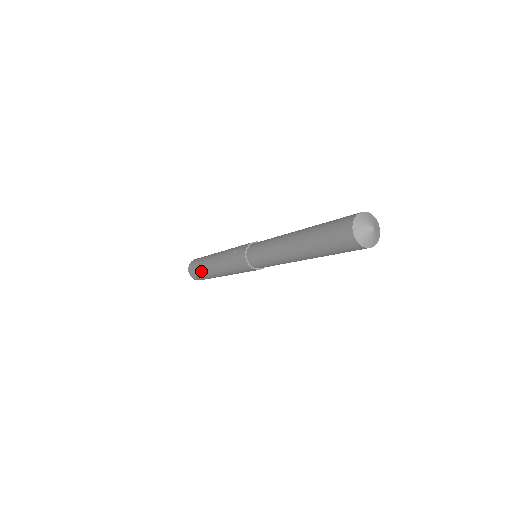
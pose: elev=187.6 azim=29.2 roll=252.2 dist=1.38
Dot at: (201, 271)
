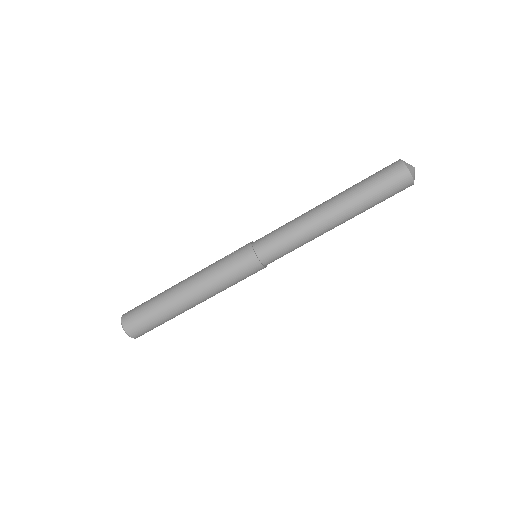
Dot at: (153, 302)
